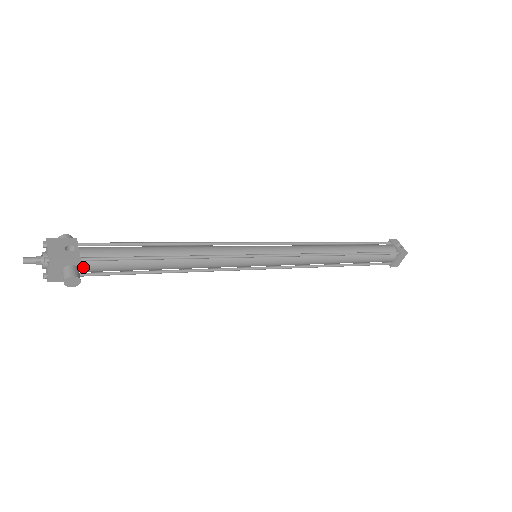
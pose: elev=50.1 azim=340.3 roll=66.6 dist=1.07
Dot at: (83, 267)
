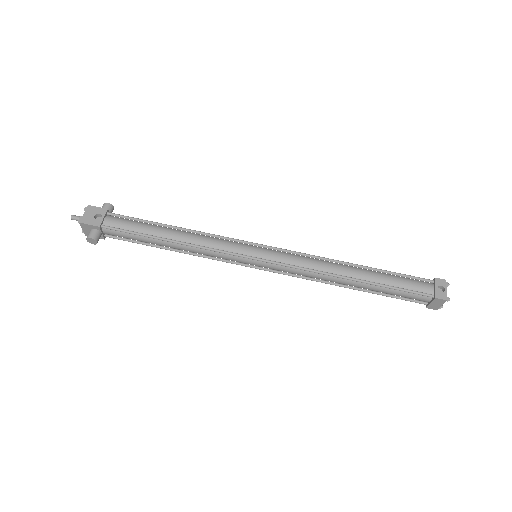
Dot at: (105, 231)
